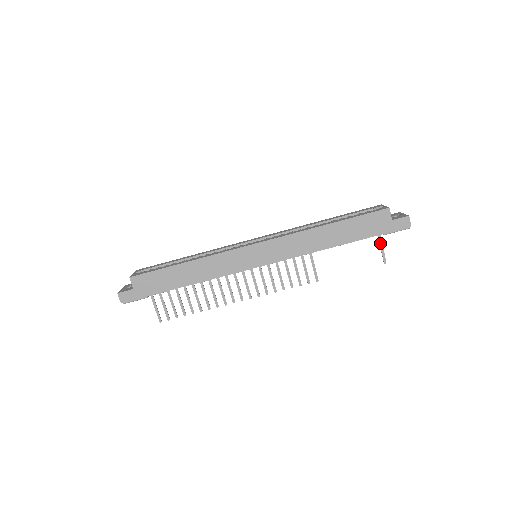
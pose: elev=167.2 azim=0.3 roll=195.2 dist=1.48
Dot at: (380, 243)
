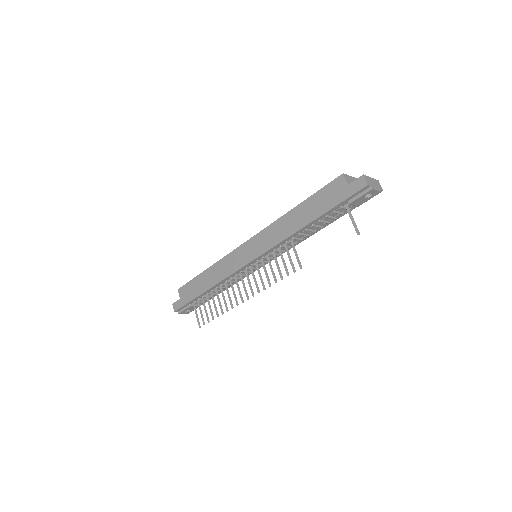
Dot at: (349, 214)
